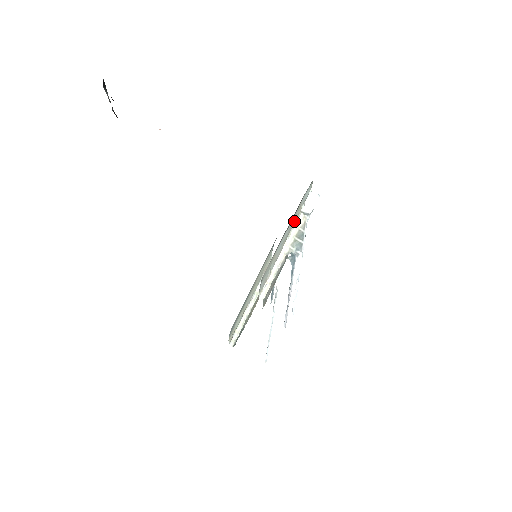
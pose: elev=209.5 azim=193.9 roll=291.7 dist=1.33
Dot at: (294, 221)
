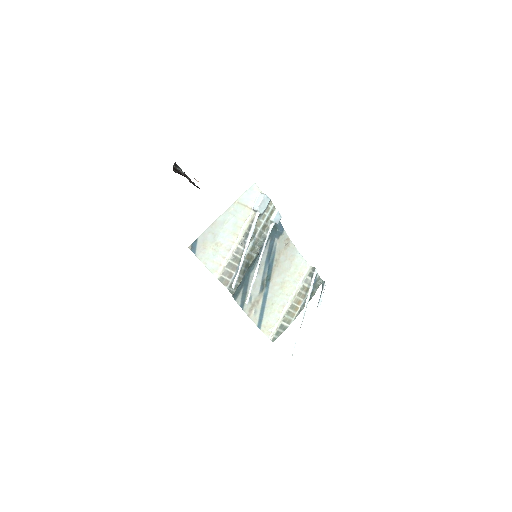
Dot at: (243, 218)
